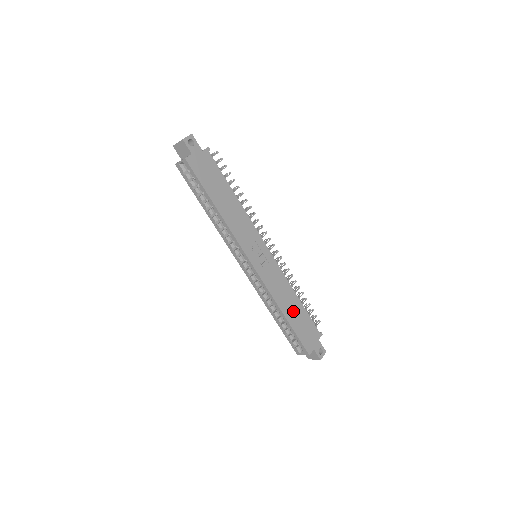
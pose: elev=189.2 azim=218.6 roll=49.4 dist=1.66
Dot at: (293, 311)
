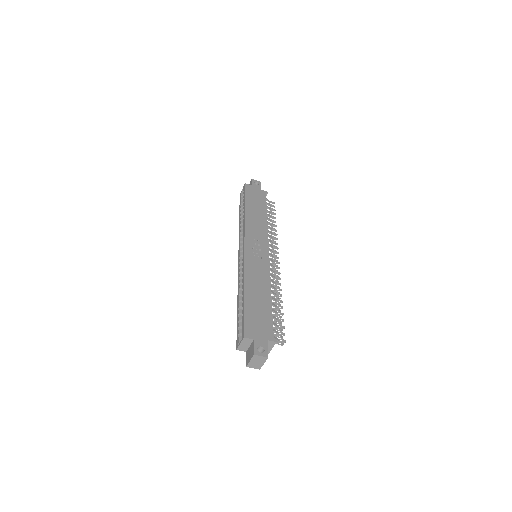
Dot at: (257, 298)
